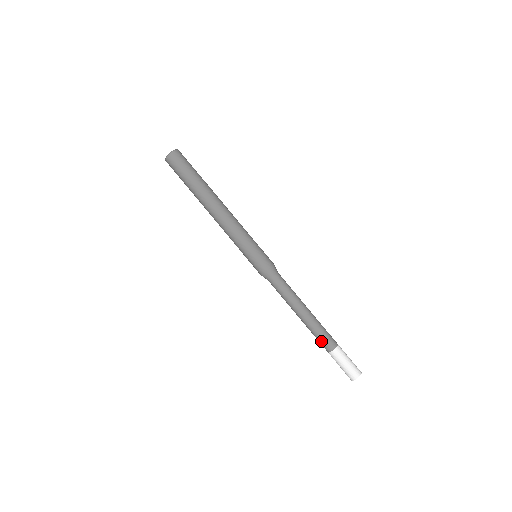
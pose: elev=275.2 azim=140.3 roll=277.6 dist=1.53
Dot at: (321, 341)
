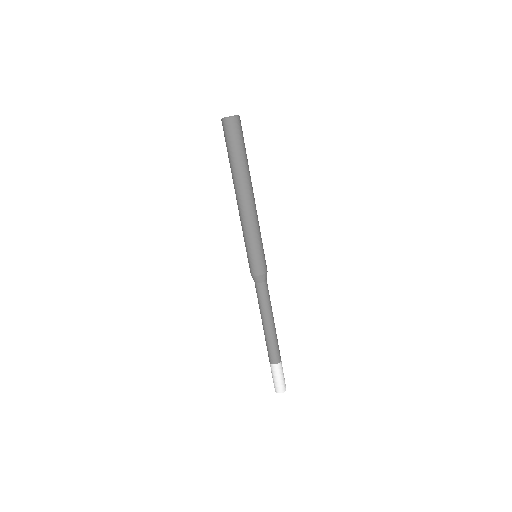
Dot at: (268, 352)
